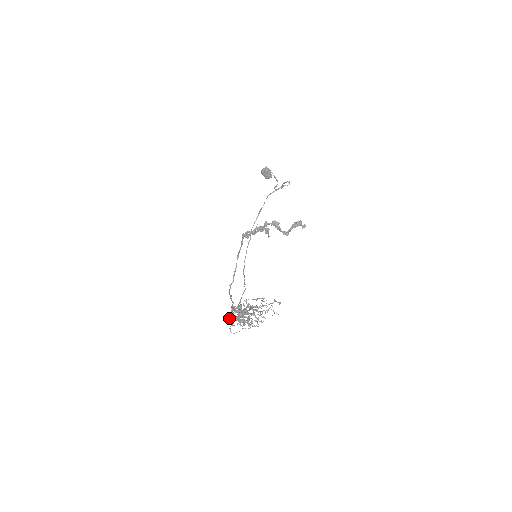
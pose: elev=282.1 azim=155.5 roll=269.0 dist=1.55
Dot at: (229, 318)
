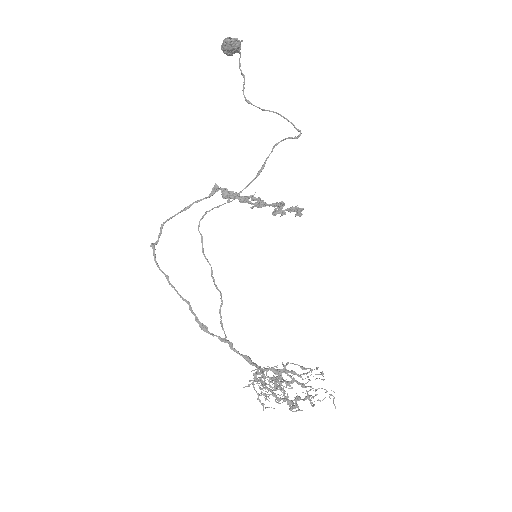
Dot at: occluded
